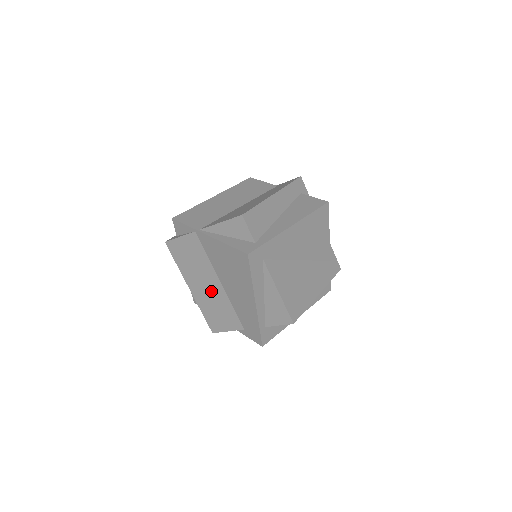
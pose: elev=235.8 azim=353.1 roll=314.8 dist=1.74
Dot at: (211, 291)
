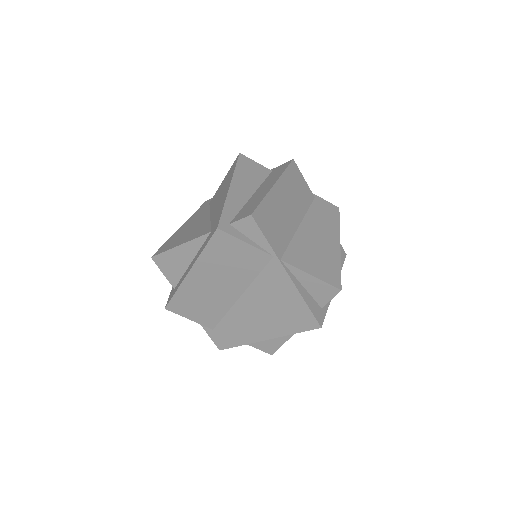
Dot at: (217, 292)
